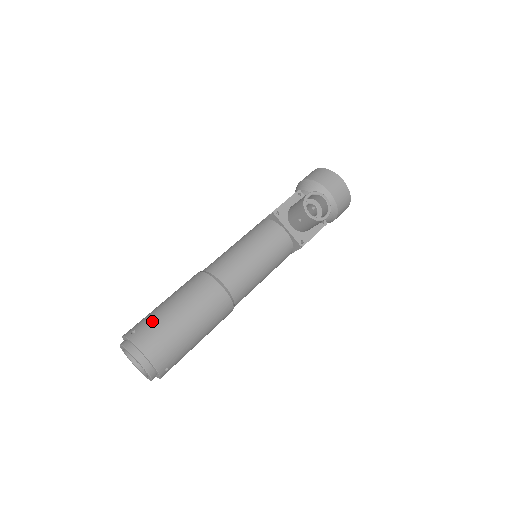
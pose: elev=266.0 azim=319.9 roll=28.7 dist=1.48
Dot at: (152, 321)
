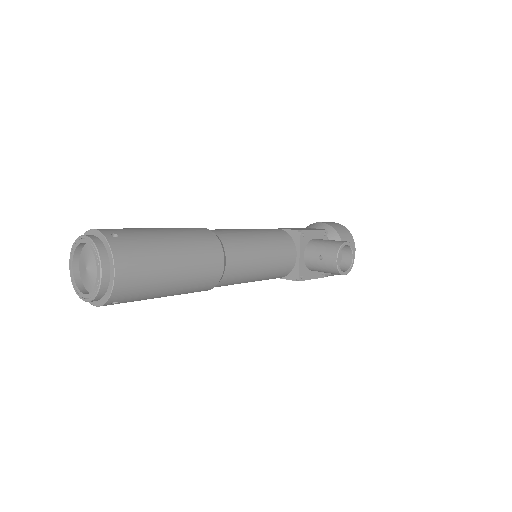
Dot at: (142, 240)
